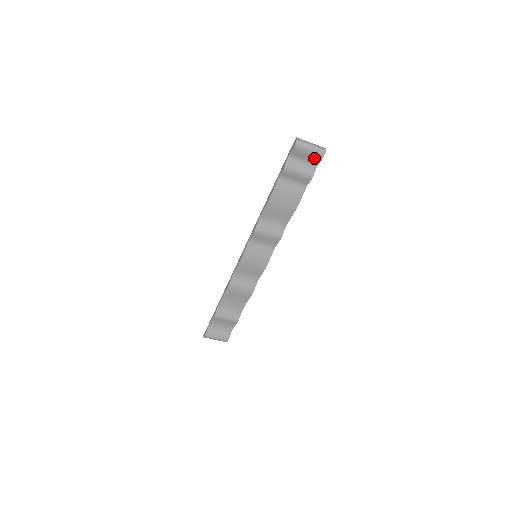
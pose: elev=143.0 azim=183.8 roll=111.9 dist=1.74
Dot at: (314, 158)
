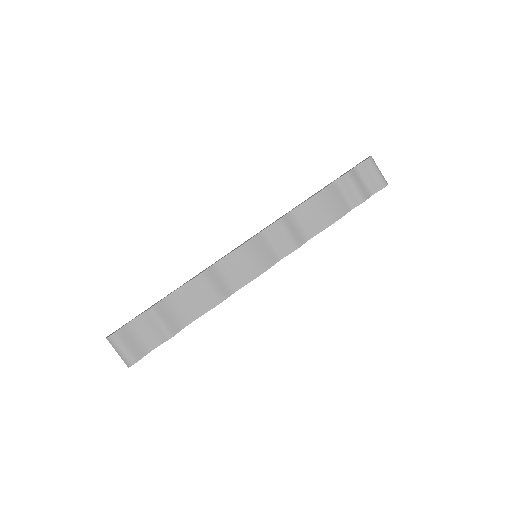
Dot at: (376, 184)
